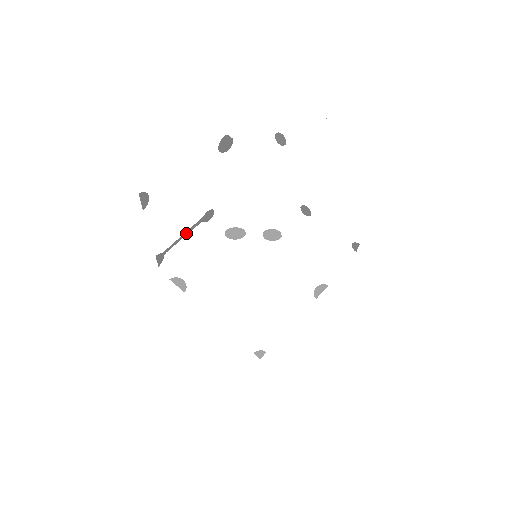
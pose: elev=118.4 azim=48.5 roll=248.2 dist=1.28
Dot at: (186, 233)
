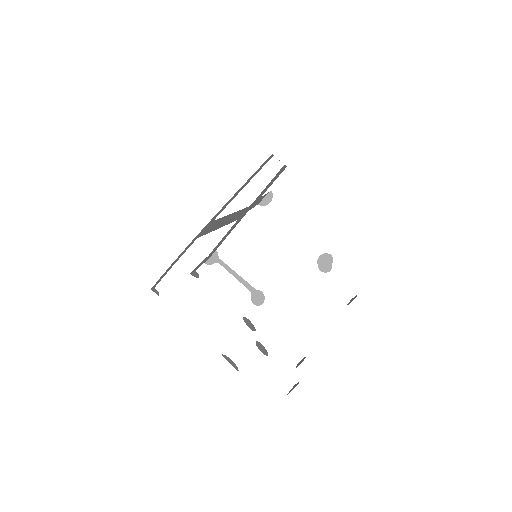
Dot at: (239, 278)
